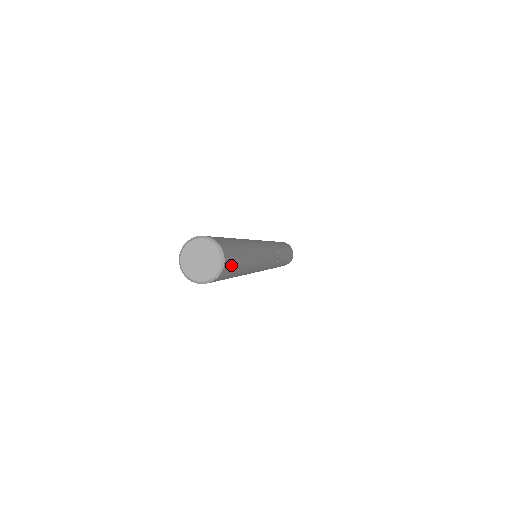
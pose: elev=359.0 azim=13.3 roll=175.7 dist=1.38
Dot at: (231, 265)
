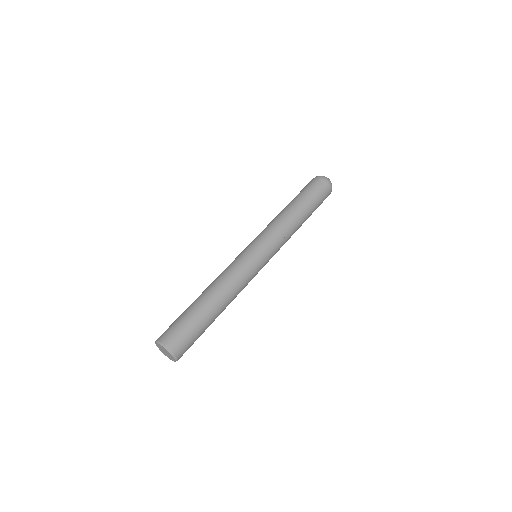
Dot at: occluded
